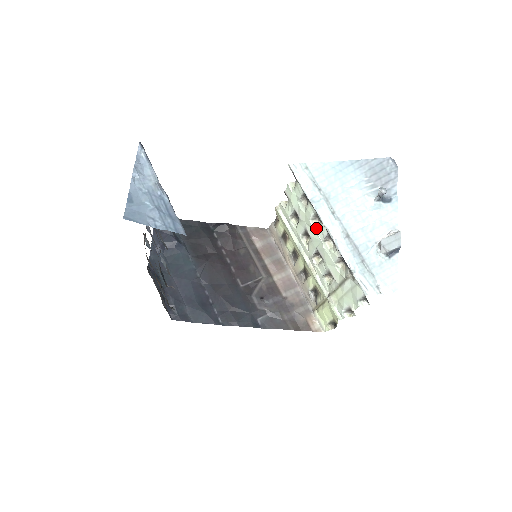
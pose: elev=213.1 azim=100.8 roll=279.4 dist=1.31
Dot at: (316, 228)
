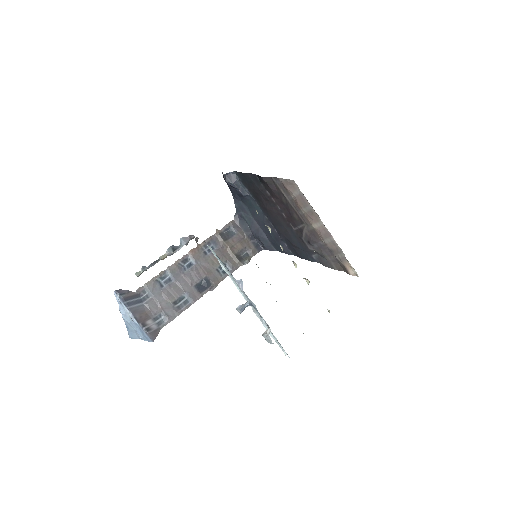
Dot at: occluded
